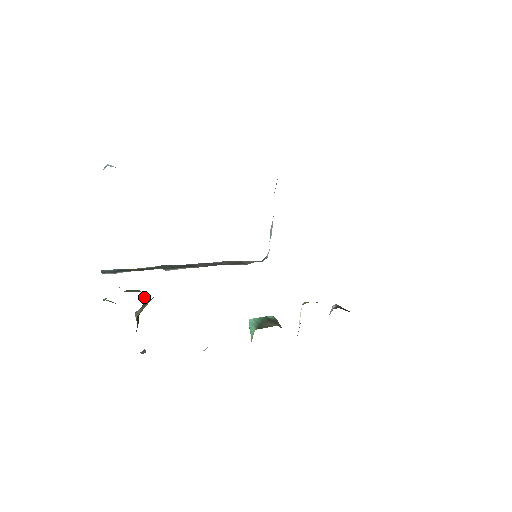
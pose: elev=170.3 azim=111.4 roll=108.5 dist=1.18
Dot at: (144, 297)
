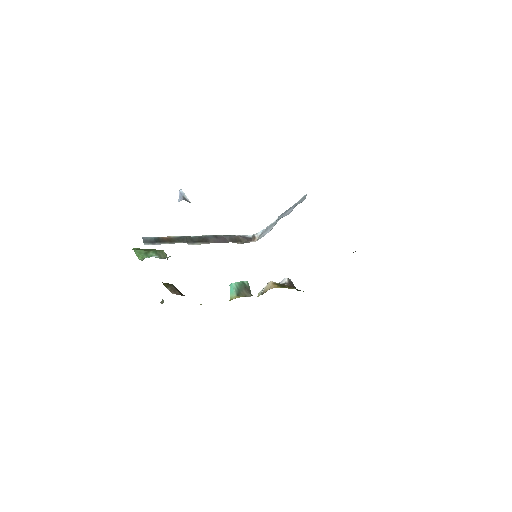
Dot at: (167, 259)
